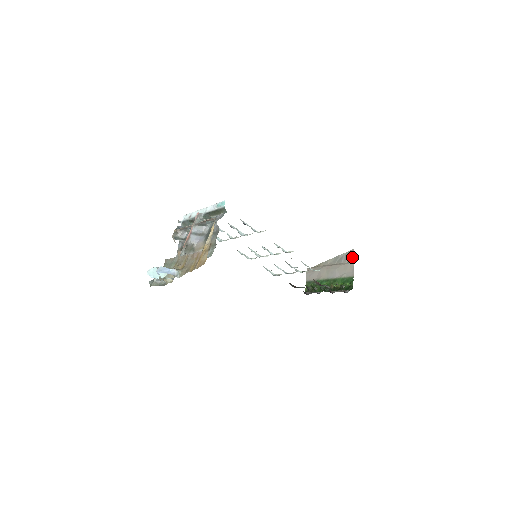
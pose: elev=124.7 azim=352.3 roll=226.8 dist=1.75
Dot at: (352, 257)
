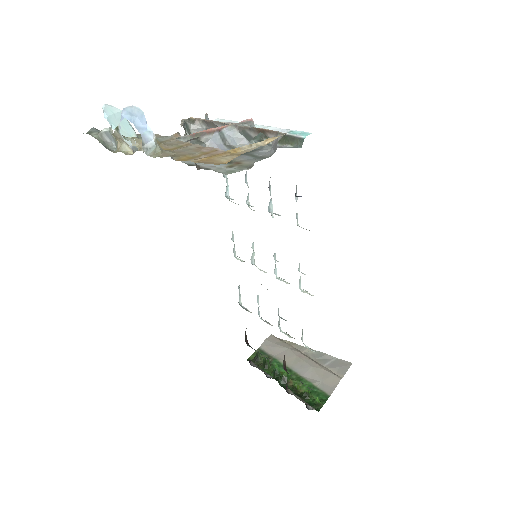
Dot at: (343, 370)
